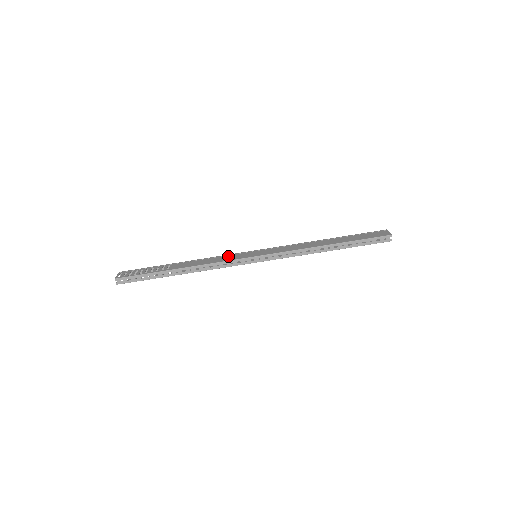
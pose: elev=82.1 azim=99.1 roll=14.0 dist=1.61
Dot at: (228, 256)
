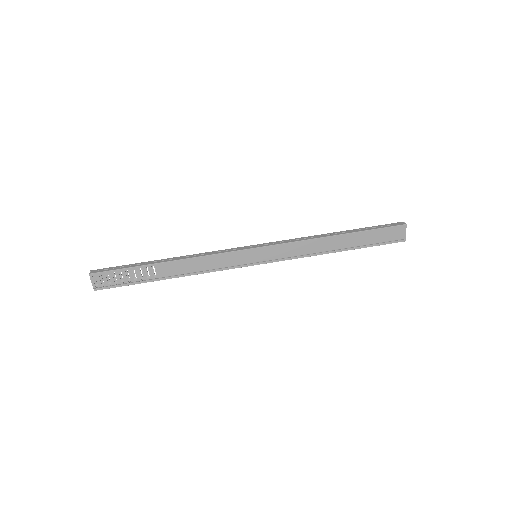
Dot at: occluded
